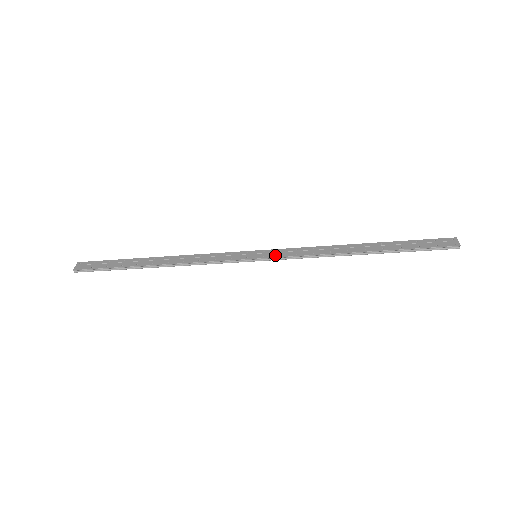
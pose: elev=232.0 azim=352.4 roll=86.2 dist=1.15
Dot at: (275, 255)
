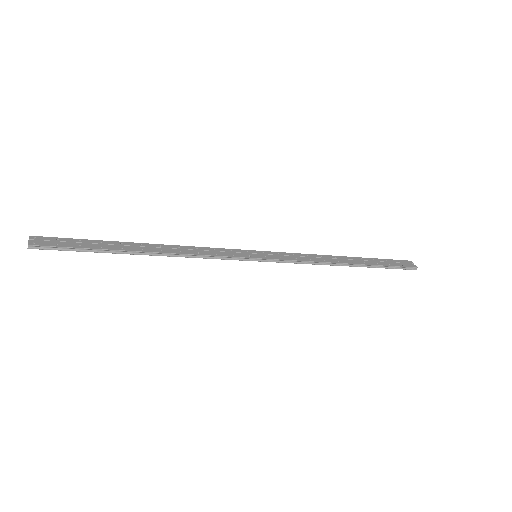
Dot at: (276, 257)
